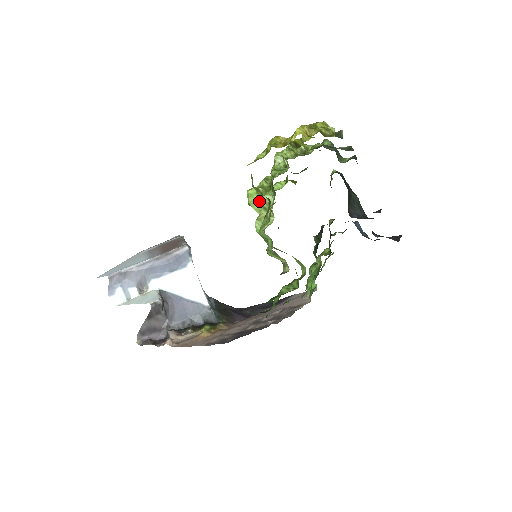
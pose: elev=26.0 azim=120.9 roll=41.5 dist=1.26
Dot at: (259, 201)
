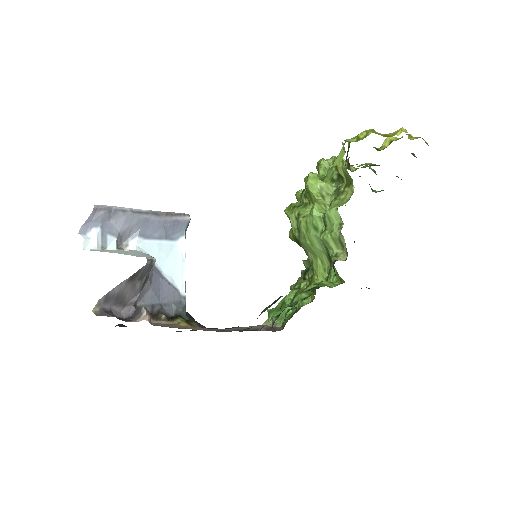
Dot at: (320, 186)
